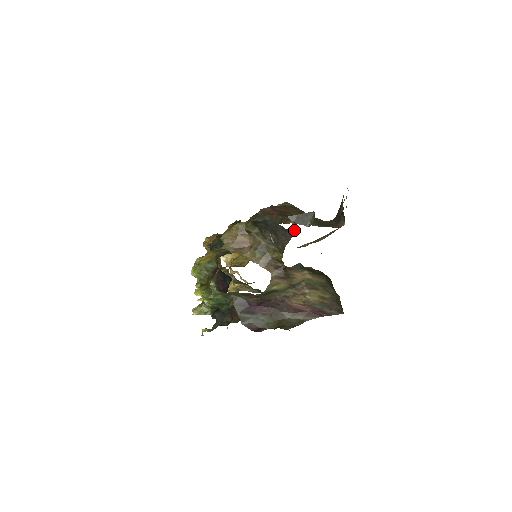
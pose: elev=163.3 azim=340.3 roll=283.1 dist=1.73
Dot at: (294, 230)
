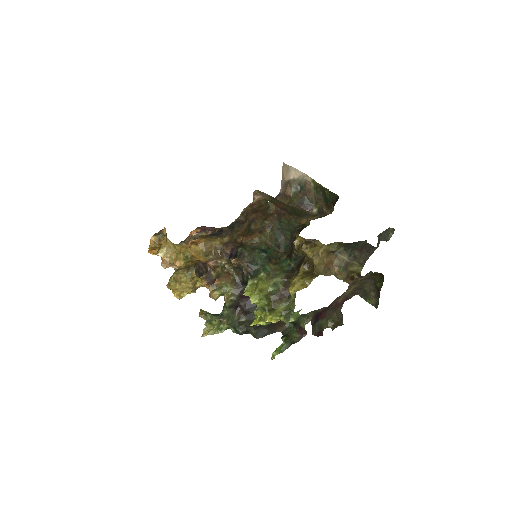
Dot at: (377, 246)
